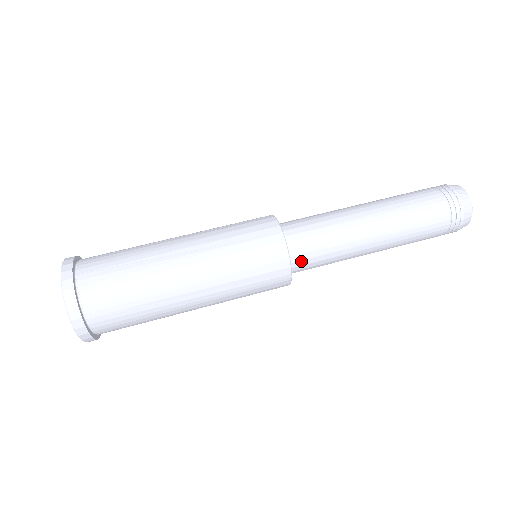
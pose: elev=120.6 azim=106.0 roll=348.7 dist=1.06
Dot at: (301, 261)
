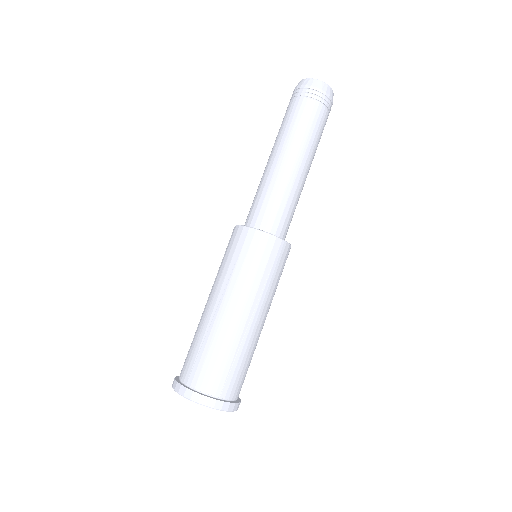
Dot at: (278, 227)
